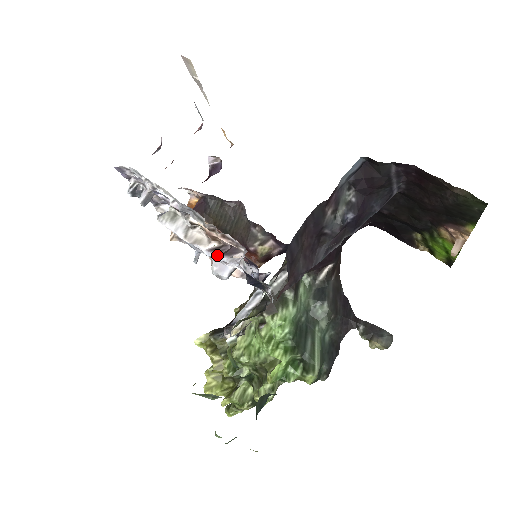
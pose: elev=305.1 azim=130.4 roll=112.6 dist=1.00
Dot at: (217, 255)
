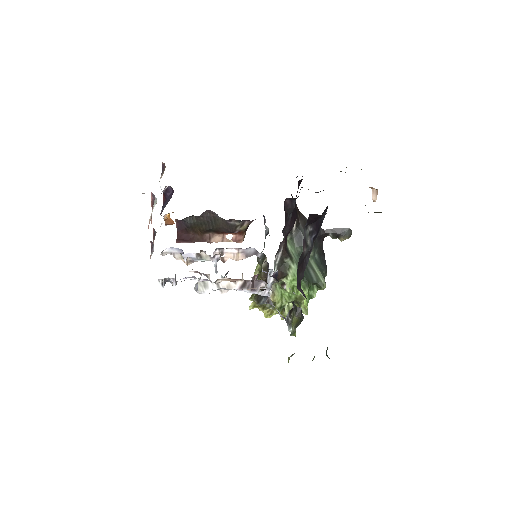
Dot at: (249, 292)
